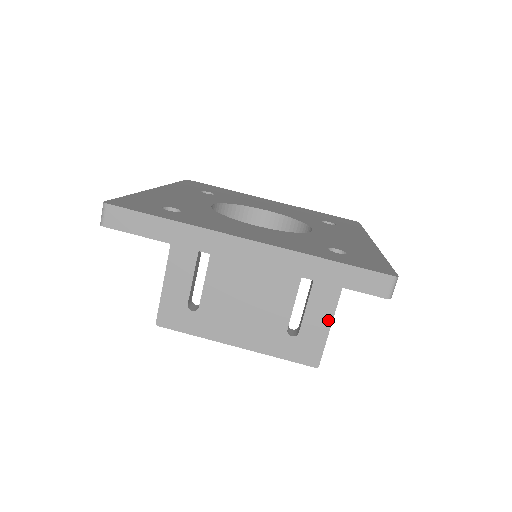
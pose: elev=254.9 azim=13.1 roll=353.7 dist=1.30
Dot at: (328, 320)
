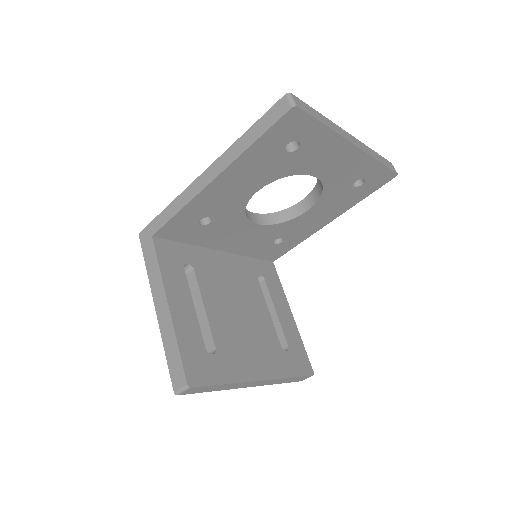
Dot at: (295, 328)
